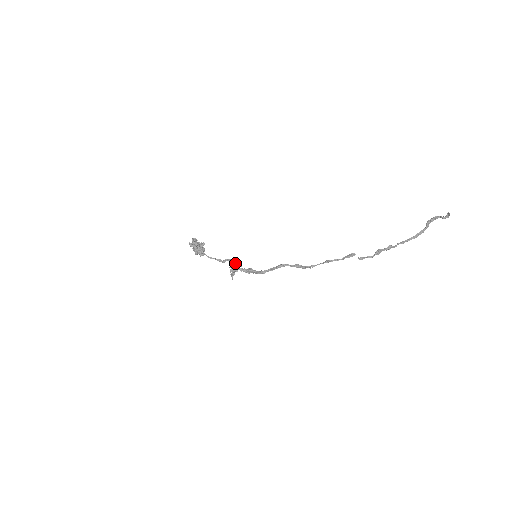
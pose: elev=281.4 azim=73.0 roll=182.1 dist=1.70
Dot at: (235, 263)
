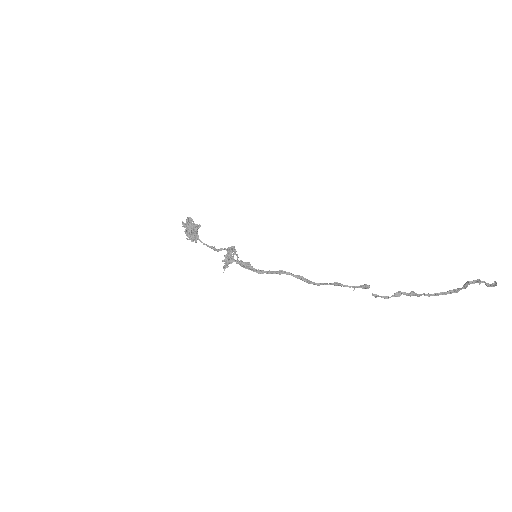
Dot at: (231, 253)
